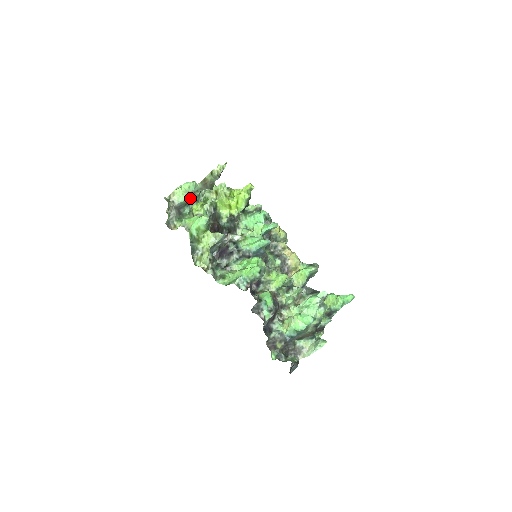
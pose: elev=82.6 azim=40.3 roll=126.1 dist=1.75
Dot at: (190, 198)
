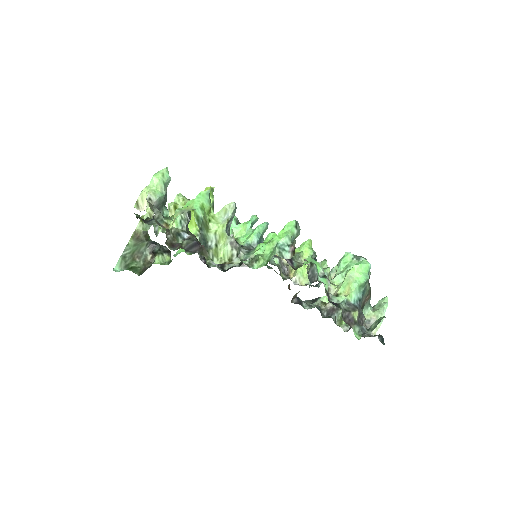
Dot at: (166, 193)
